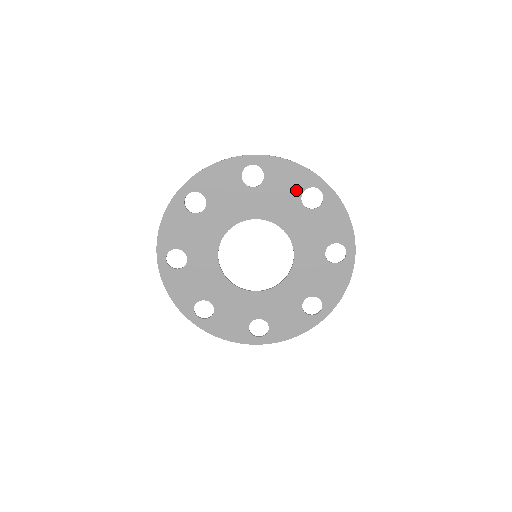
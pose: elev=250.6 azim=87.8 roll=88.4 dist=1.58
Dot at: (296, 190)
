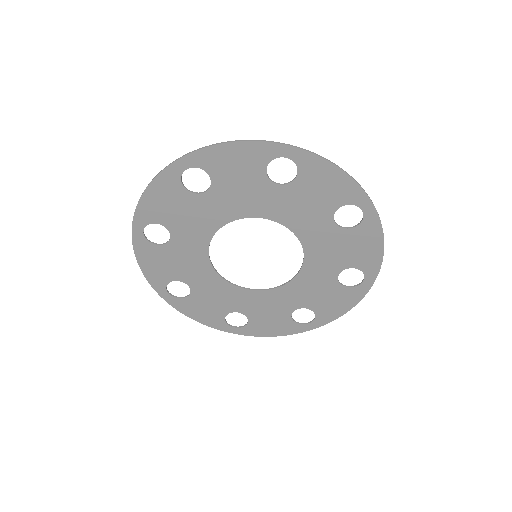
Dot at: (332, 202)
